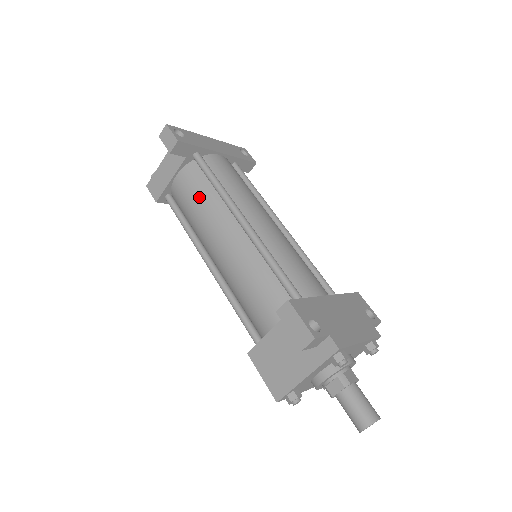
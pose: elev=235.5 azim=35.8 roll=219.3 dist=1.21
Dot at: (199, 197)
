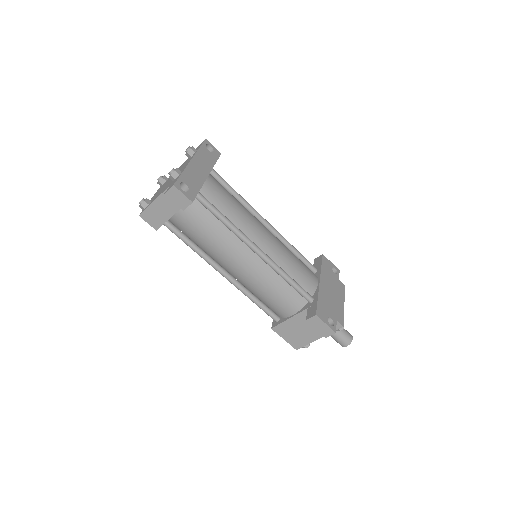
Dot at: (209, 232)
